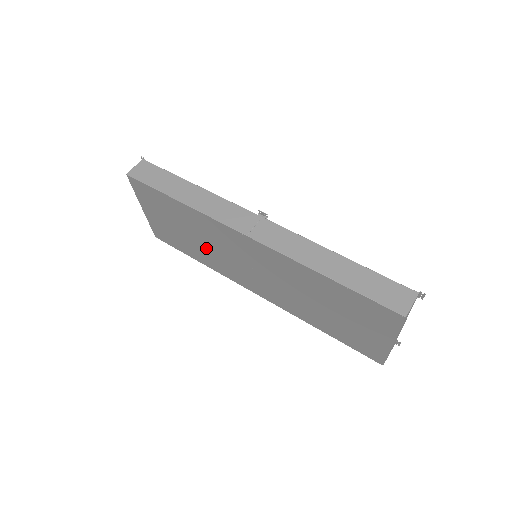
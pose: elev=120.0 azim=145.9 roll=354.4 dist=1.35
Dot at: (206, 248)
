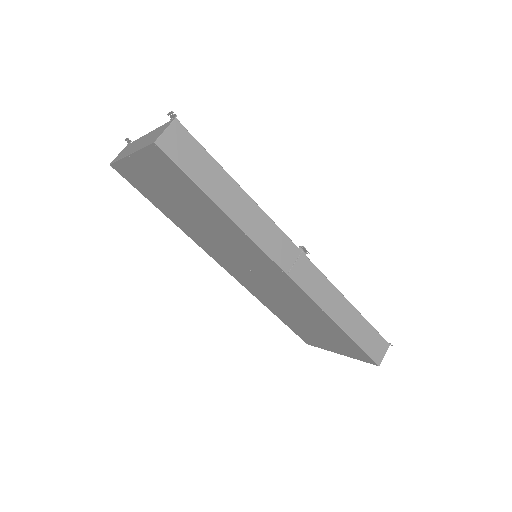
Dot at: (201, 229)
